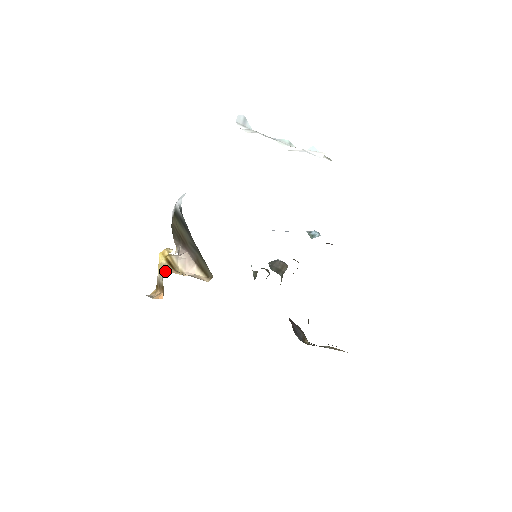
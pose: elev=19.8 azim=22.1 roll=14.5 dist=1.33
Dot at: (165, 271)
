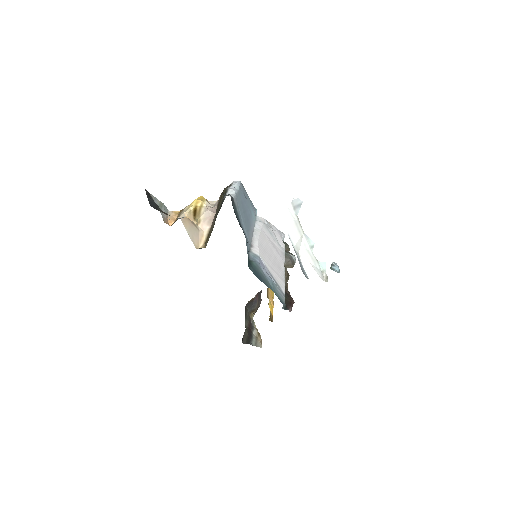
Dot at: (185, 215)
